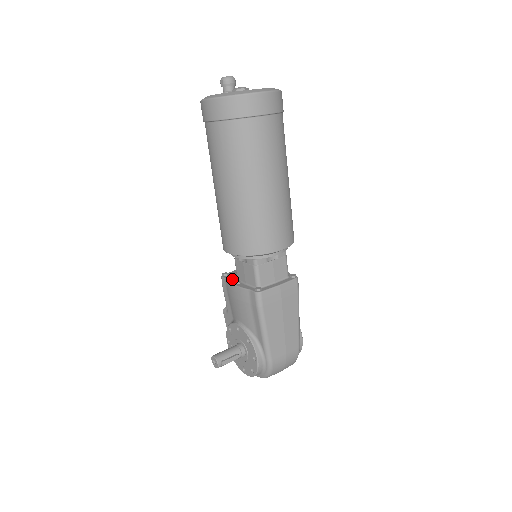
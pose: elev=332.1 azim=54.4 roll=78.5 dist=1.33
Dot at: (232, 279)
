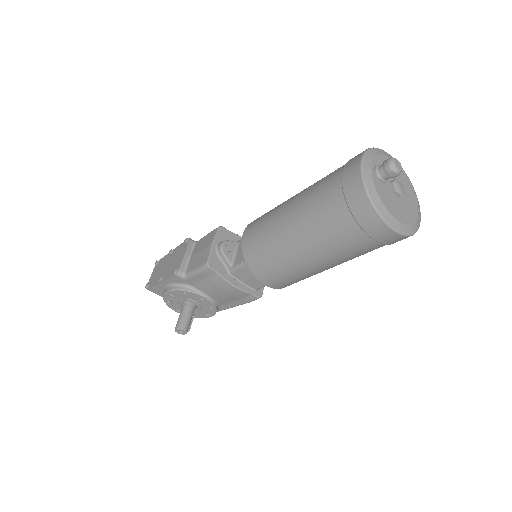
Dot at: (224, 273)
